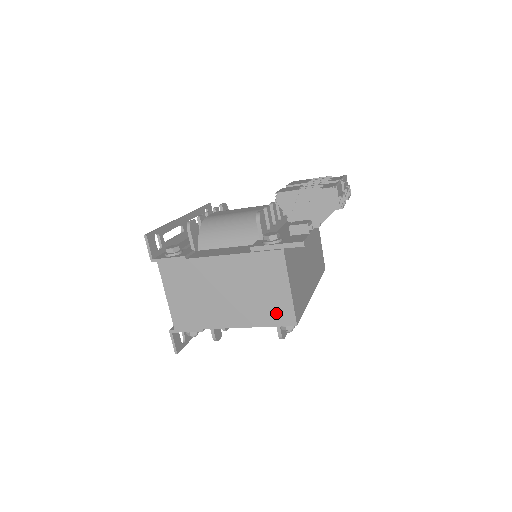
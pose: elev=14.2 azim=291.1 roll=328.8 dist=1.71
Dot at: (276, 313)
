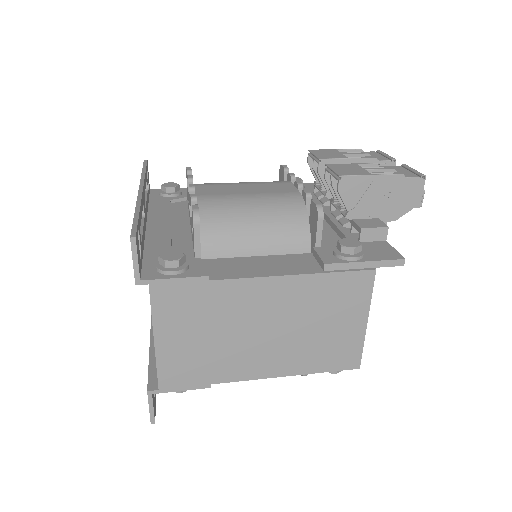
Dot at: (336, 355)
